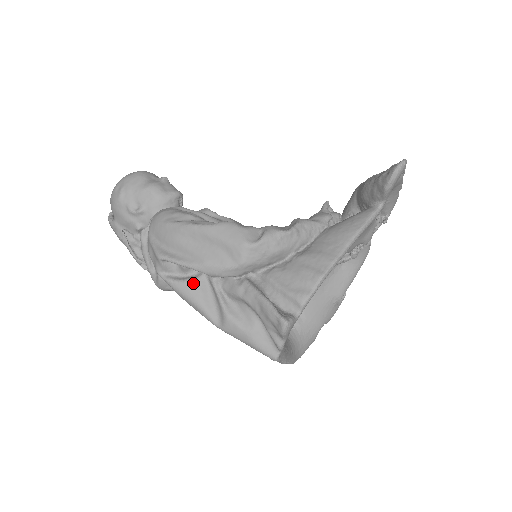
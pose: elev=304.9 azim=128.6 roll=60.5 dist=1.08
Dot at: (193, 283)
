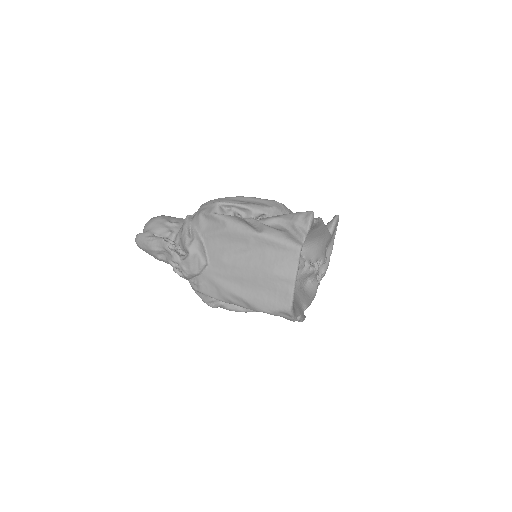
Dot at: (239, 217)
